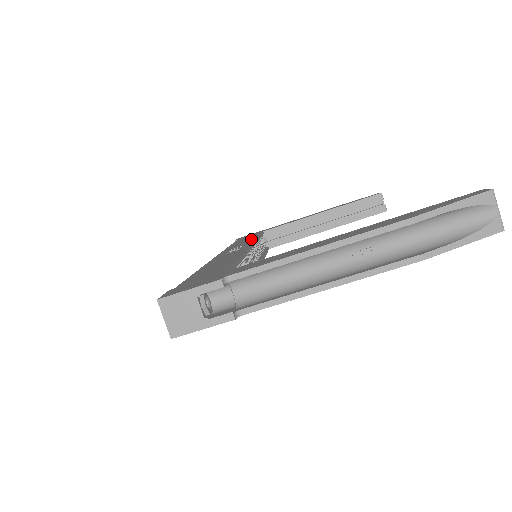
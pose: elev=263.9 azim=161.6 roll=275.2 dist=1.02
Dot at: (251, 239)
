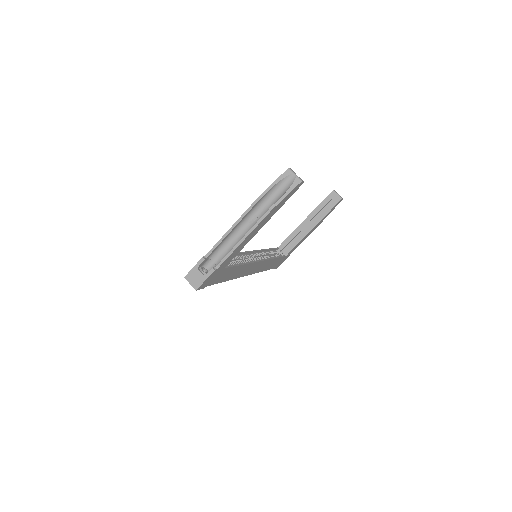
Dot at: occluded
